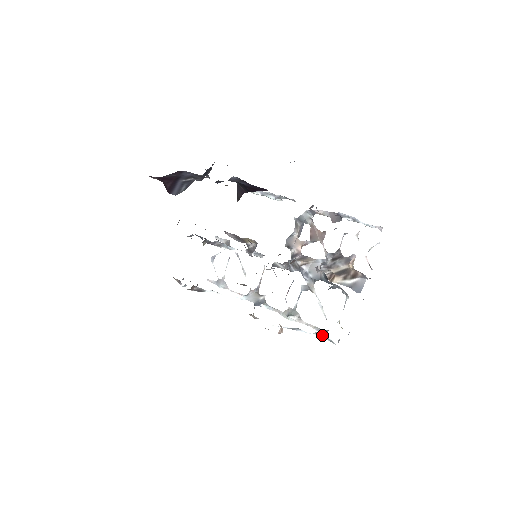
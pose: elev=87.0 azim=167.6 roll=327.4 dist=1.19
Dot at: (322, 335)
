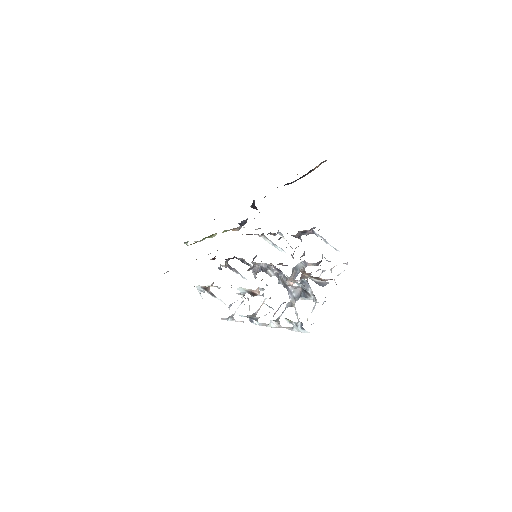
Dot at: occluded
